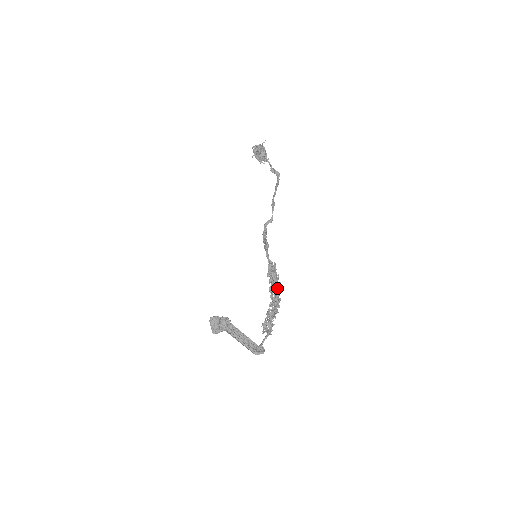
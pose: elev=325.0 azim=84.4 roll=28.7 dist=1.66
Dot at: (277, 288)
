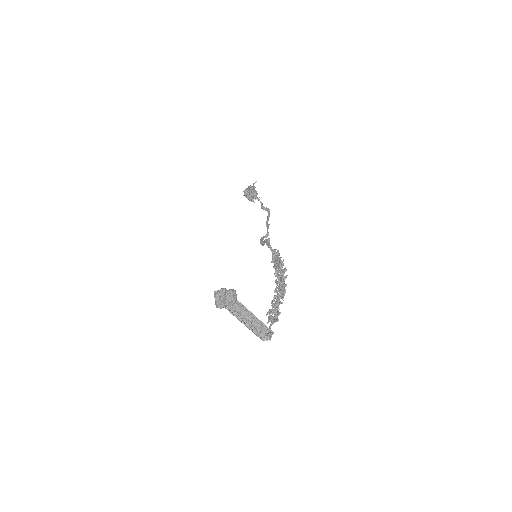
Dot at: (283, 271)
